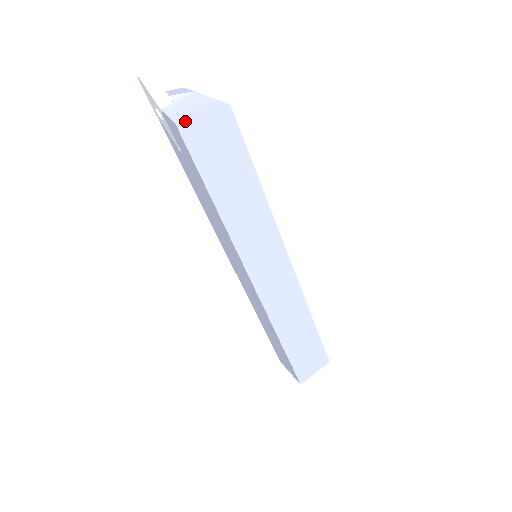
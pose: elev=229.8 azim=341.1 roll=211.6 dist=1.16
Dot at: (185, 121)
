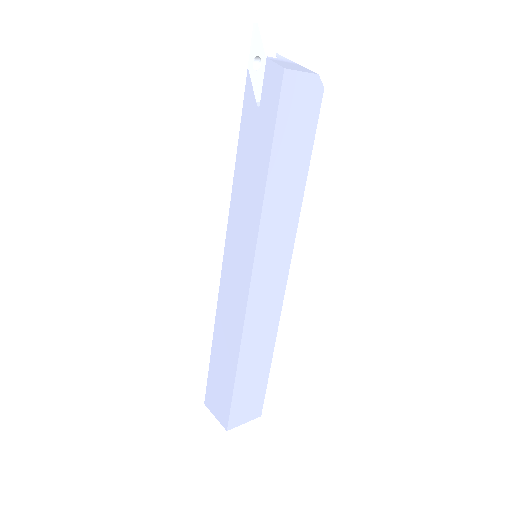
Dot at: (291, 73)
